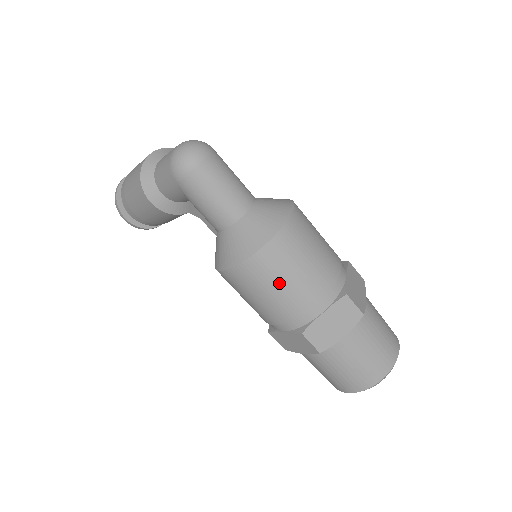
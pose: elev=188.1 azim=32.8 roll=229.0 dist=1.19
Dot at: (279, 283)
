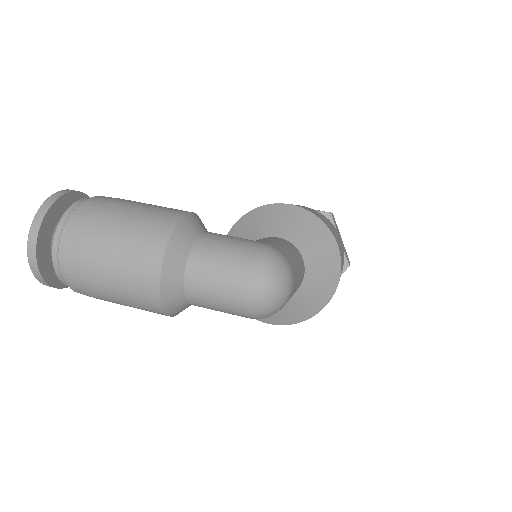
Dot at: occluded
